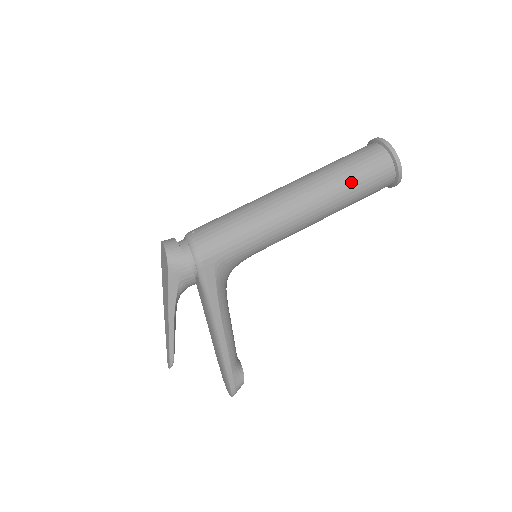
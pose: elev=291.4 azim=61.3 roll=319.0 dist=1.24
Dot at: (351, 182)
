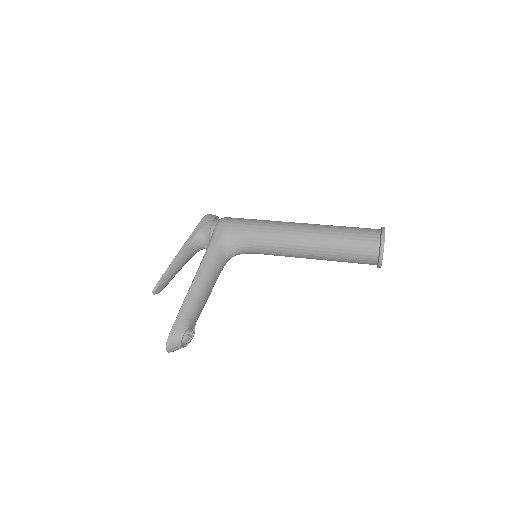
Dot at: (341, 230)
